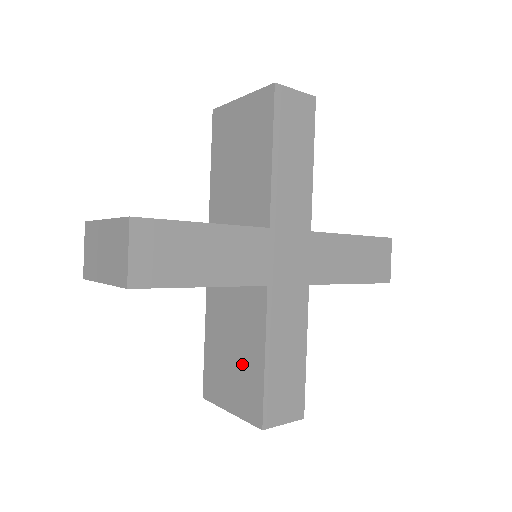
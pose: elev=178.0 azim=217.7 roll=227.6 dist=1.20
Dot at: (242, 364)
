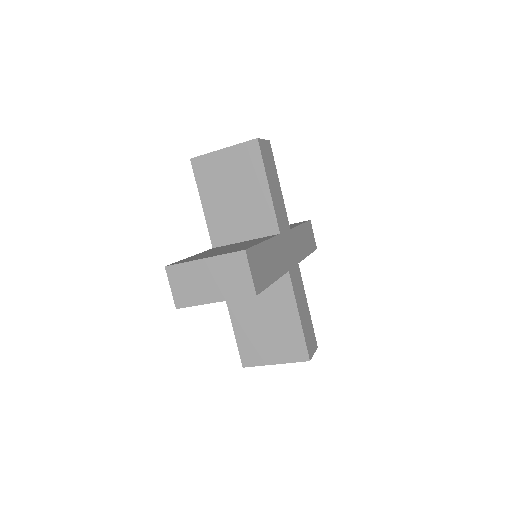
Dot at: (236, 247)
